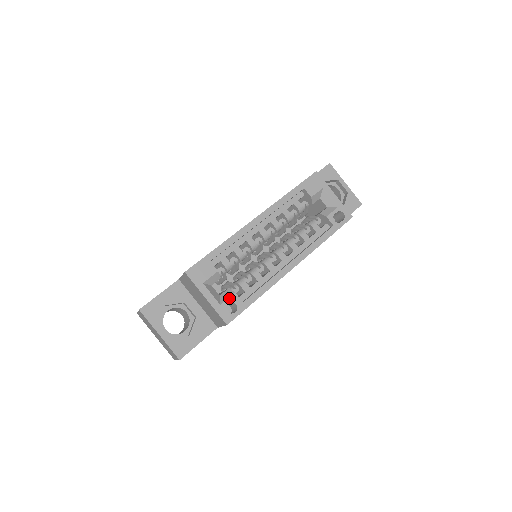
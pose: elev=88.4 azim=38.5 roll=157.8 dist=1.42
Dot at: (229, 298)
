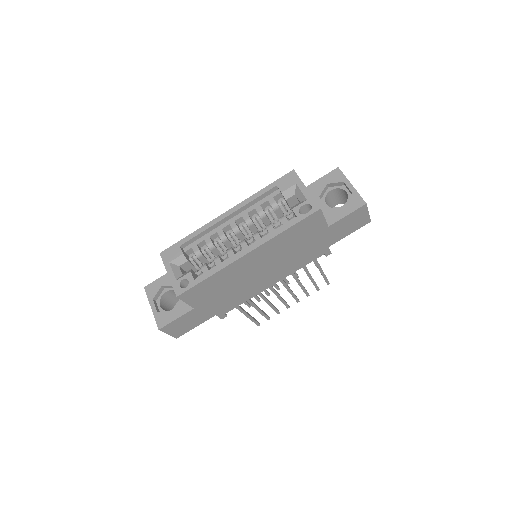
Dot at: (185, 275)
